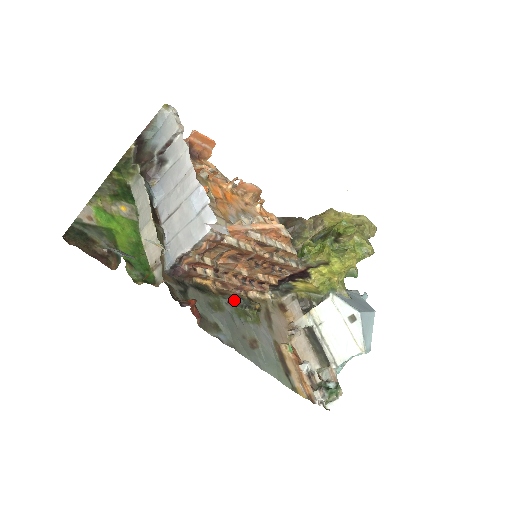
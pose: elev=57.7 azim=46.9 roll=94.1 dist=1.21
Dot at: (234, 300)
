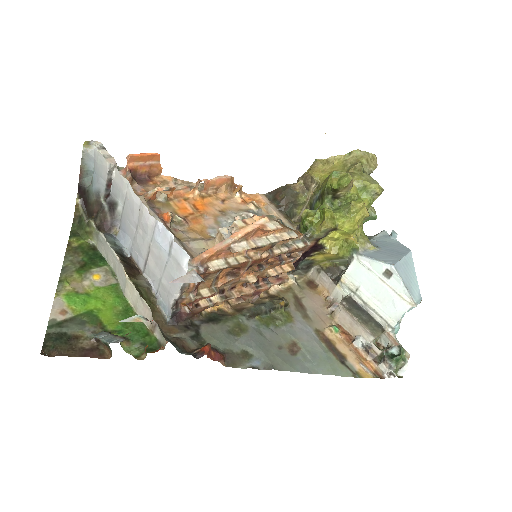
Dot at: (254, 311)
